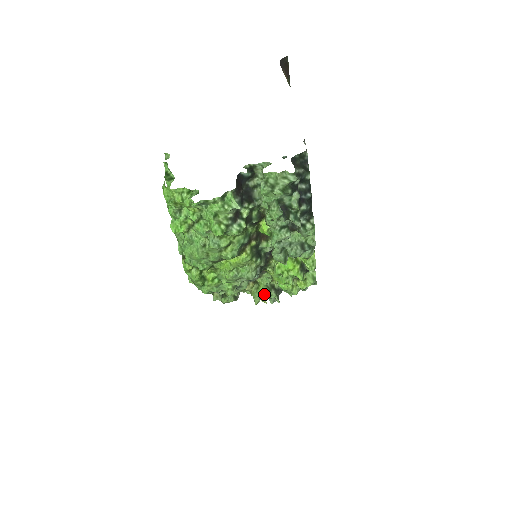
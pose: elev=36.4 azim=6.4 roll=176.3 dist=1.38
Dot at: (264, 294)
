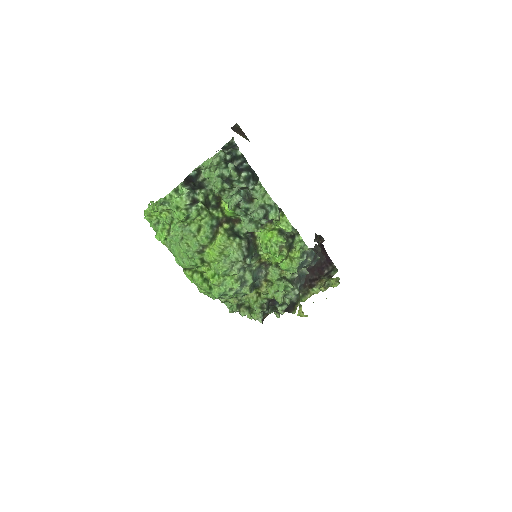
Dot at: (279, 288)
